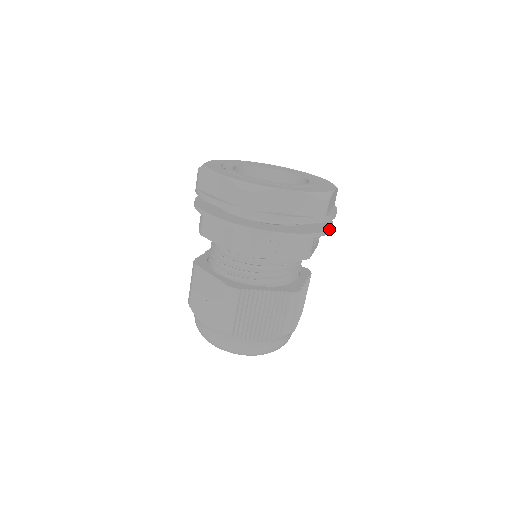
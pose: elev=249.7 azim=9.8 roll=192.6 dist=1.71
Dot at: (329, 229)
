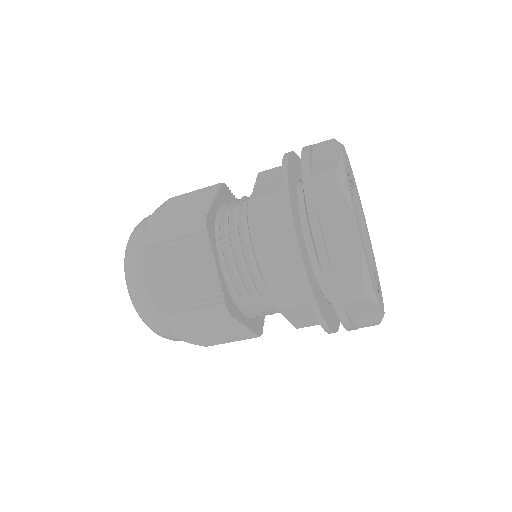
Dot at: occluded
